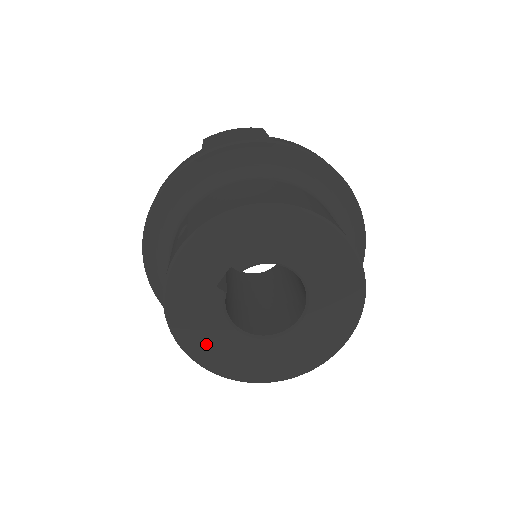
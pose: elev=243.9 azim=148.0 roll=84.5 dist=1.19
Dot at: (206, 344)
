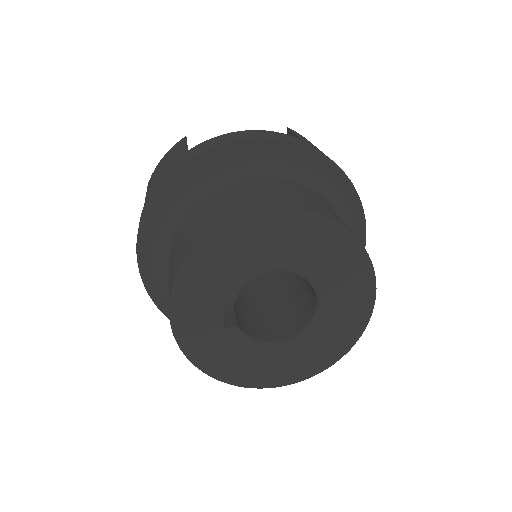
Dot at: (256, 372)
